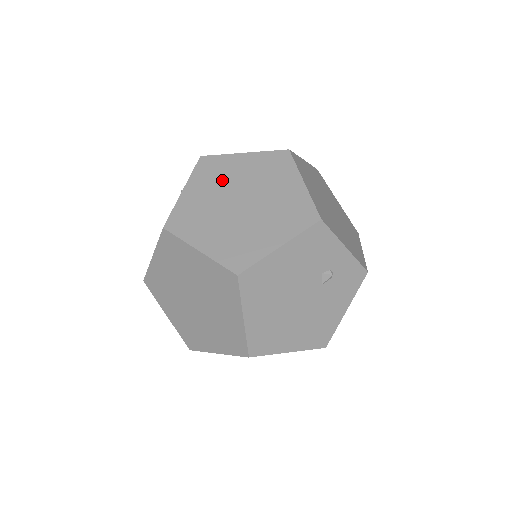
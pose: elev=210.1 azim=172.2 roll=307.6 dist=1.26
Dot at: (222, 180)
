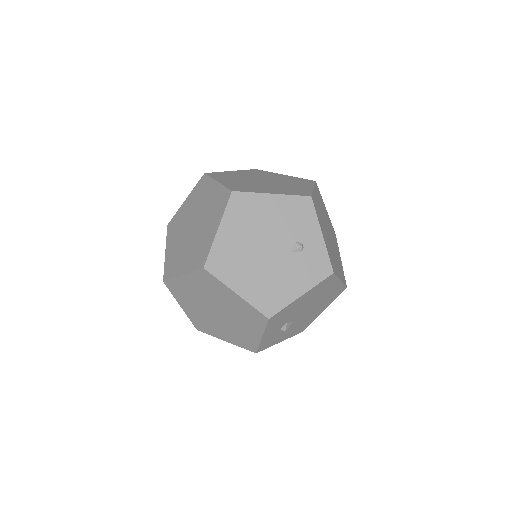
Dot at: (260, 175)
